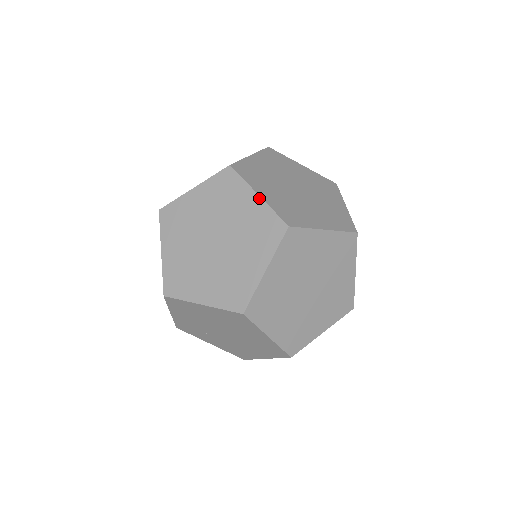
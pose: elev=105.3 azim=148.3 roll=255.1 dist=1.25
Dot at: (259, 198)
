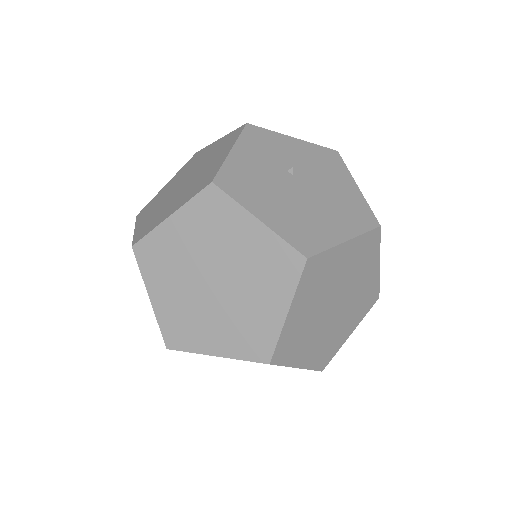
Dot at: (284, 317)
